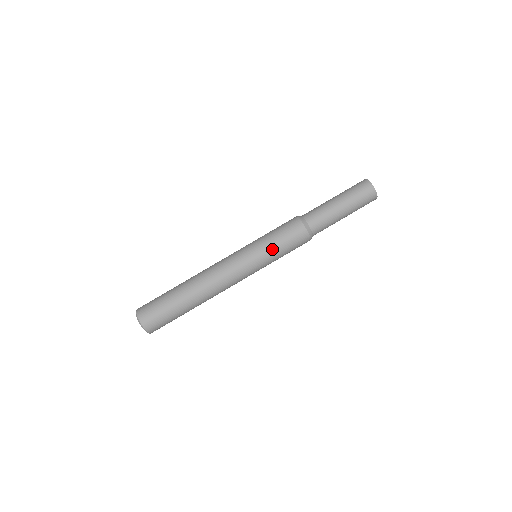
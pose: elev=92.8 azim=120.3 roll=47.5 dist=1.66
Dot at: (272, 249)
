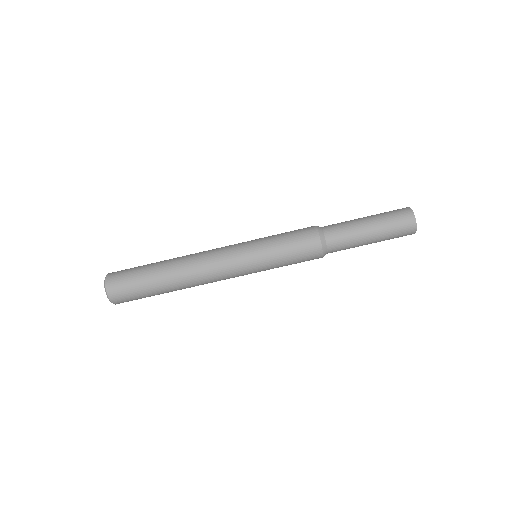
Dot at: (274, 248)
